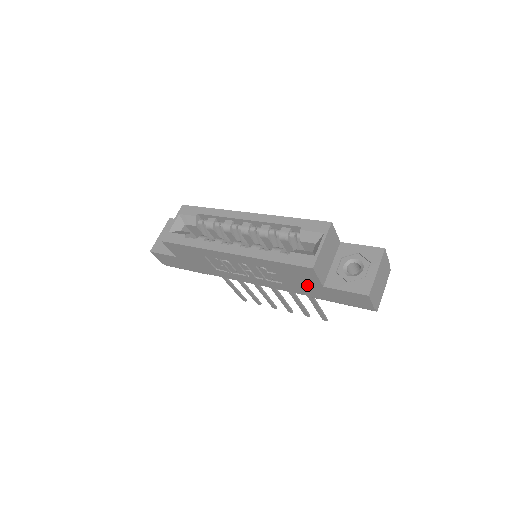
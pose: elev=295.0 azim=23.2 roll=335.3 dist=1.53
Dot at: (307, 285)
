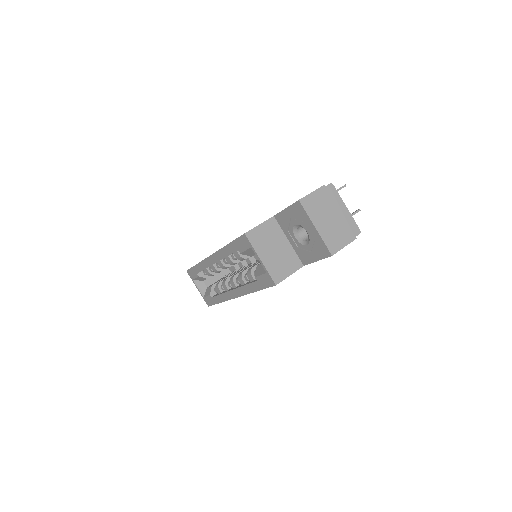
Dot at: occluded
